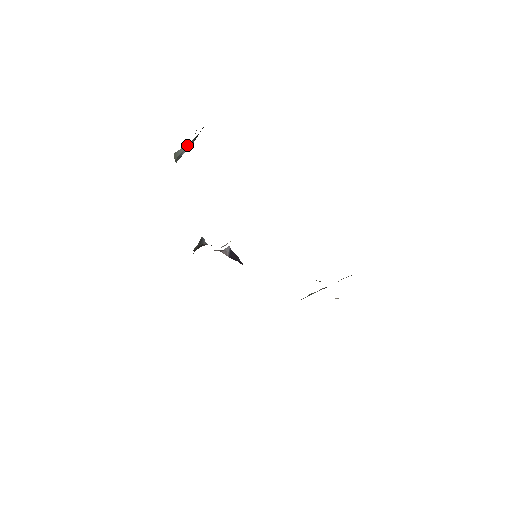
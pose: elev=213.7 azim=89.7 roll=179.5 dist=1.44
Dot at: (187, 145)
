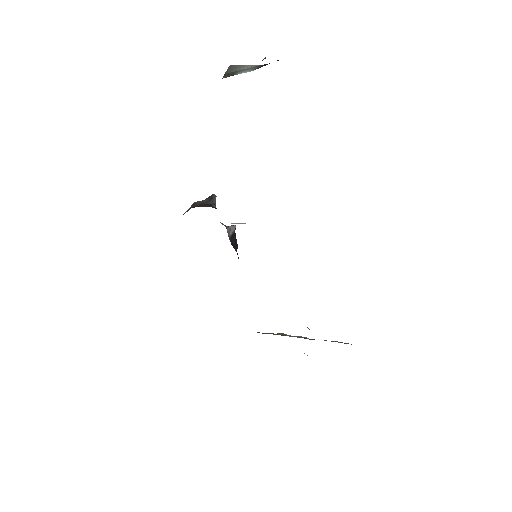
Dot at: (250, 66)
